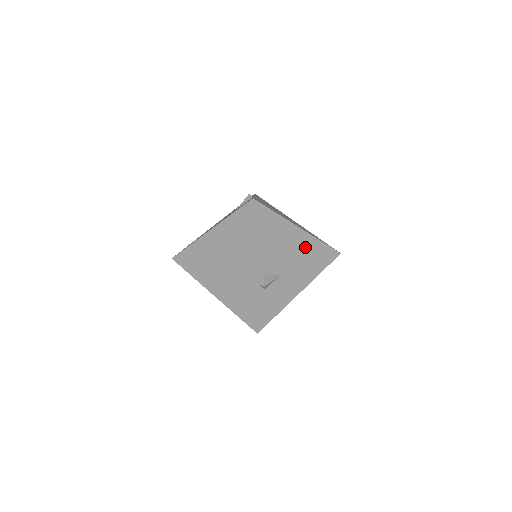
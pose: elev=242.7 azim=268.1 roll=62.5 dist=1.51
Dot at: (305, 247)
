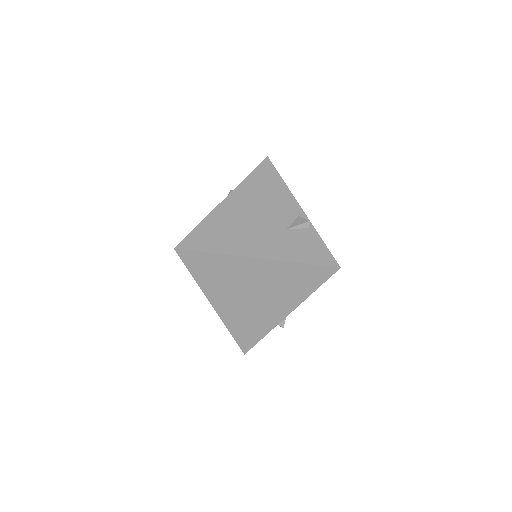
Dot at: occluded
